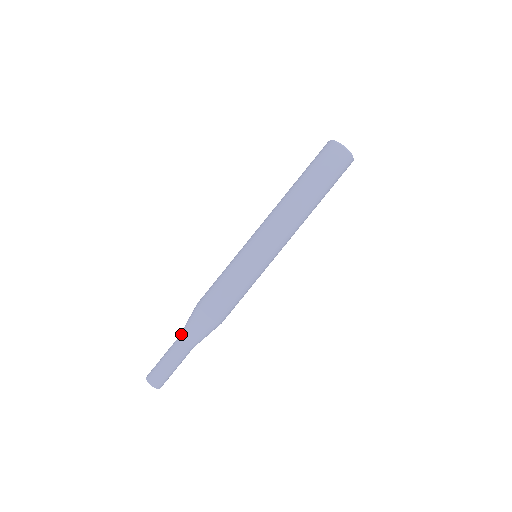
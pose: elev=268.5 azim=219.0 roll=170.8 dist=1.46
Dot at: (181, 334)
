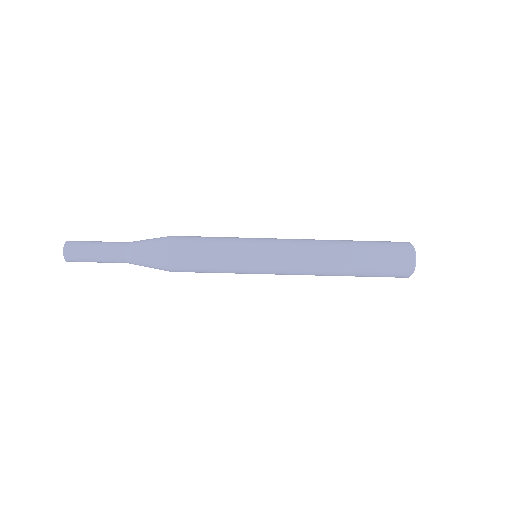
Dot at: (134, 241)
